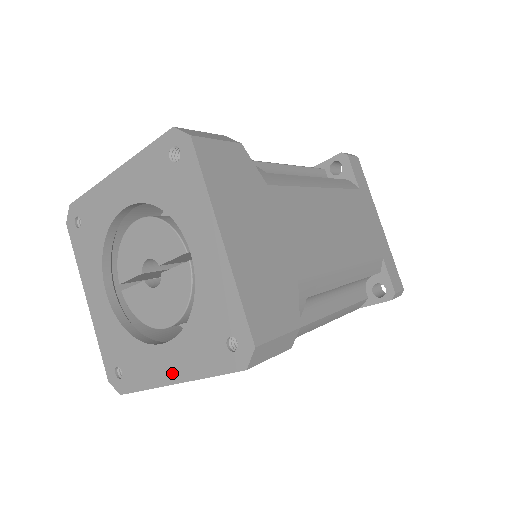
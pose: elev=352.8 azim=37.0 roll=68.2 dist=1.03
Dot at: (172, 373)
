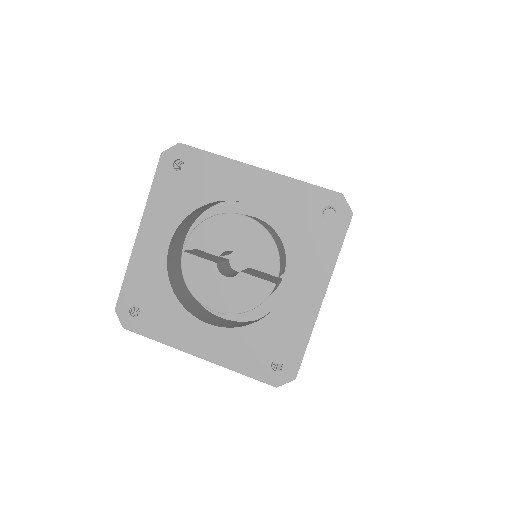
Dot at: (201, 348)
